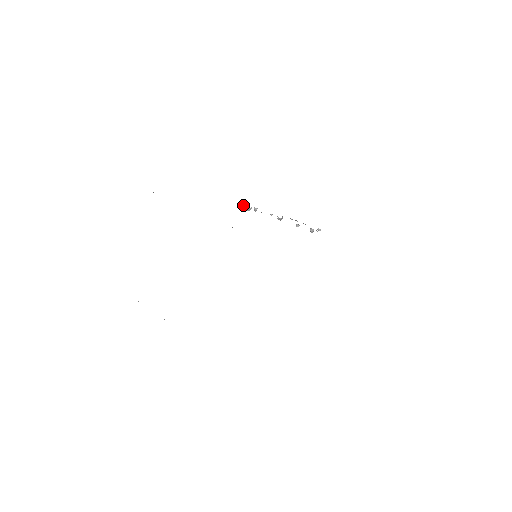
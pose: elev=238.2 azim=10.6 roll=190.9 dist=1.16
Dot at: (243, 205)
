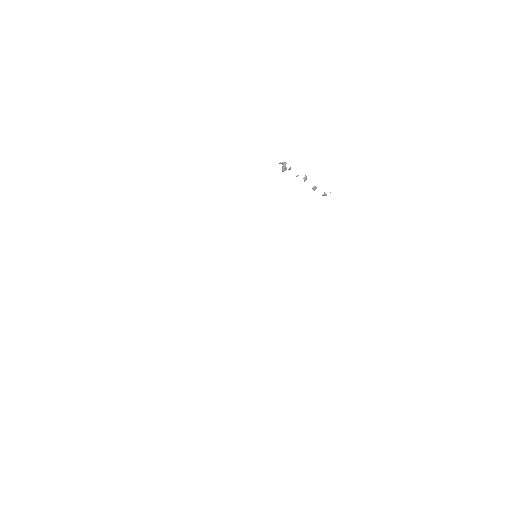
Dot at: (282, 164)
